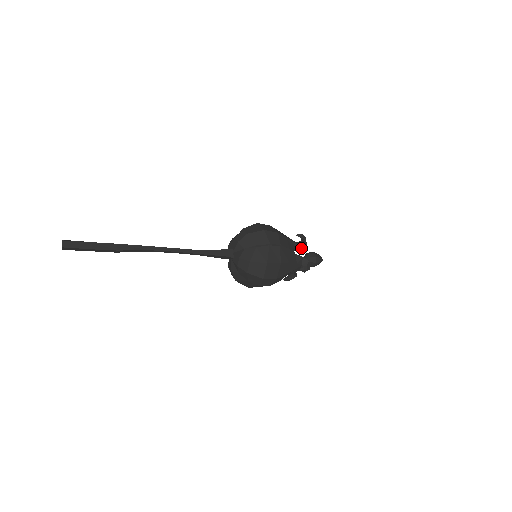
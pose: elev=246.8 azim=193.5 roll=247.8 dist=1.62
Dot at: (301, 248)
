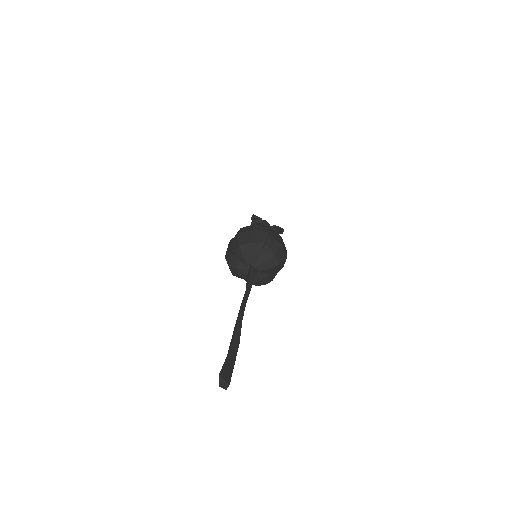
Dot at: occluded
